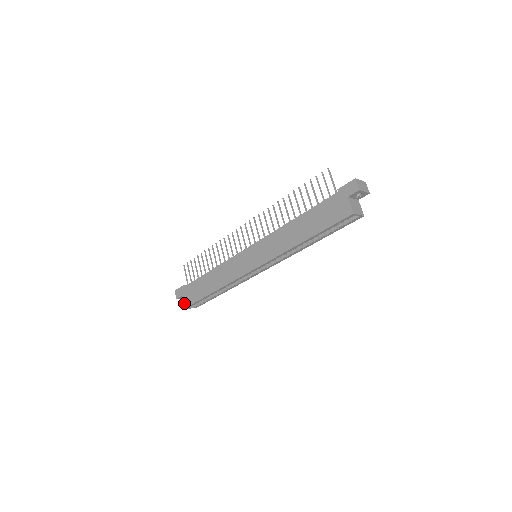
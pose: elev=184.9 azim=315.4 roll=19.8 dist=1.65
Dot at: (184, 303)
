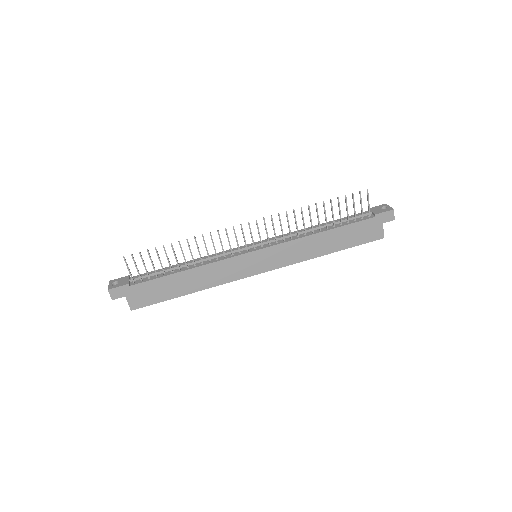
Dot at: (131, 305)
